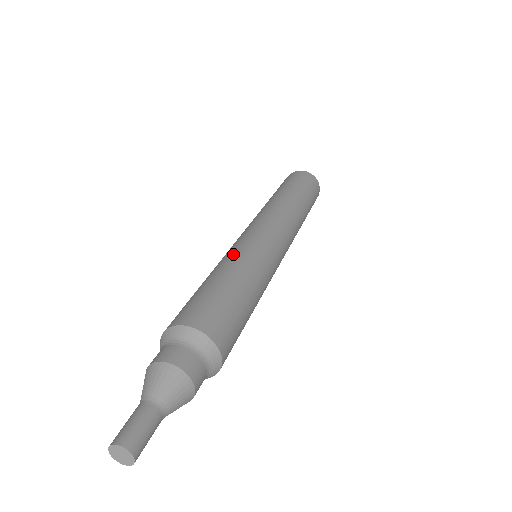
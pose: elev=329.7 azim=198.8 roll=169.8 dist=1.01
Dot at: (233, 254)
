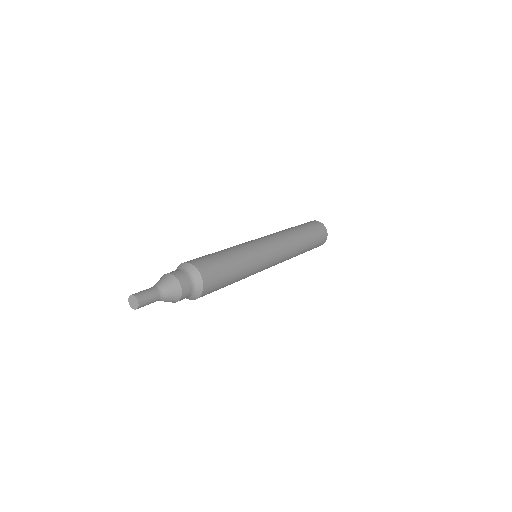
Dot at: occluded
